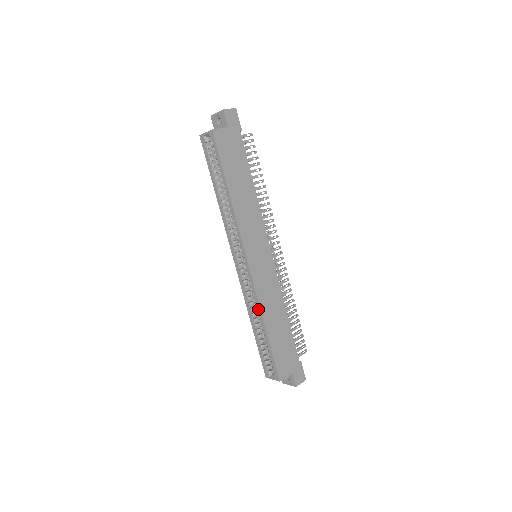
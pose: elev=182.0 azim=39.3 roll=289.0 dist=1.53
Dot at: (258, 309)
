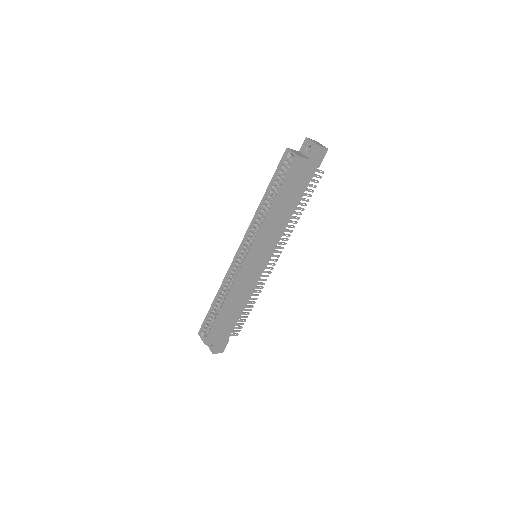
Dot at: (229, 293)
